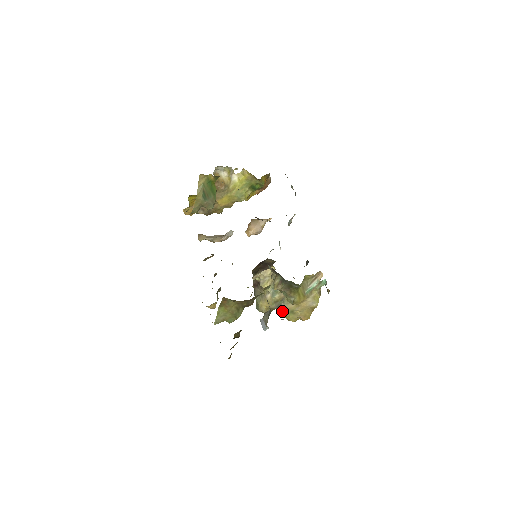
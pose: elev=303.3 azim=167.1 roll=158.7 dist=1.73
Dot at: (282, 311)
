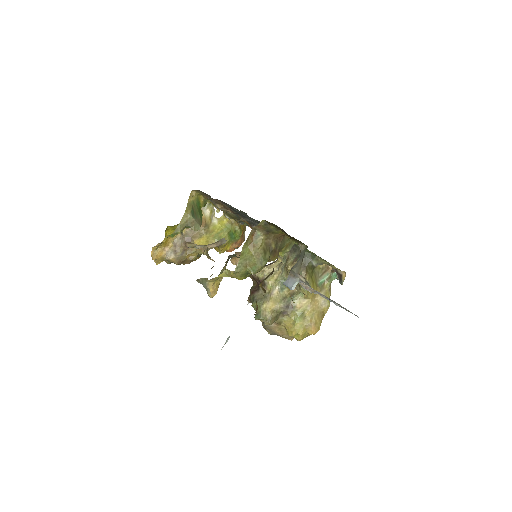
Dot at: (288, 319)
